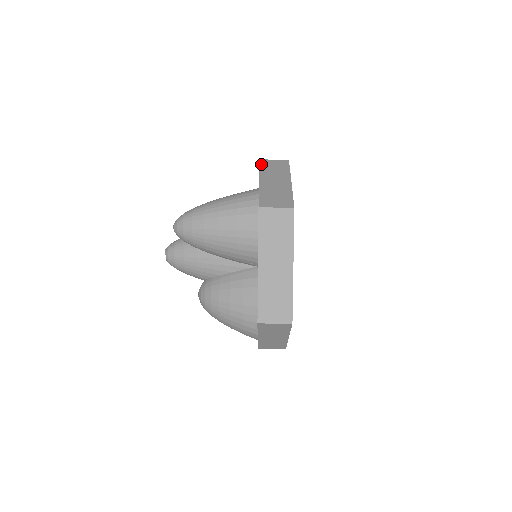
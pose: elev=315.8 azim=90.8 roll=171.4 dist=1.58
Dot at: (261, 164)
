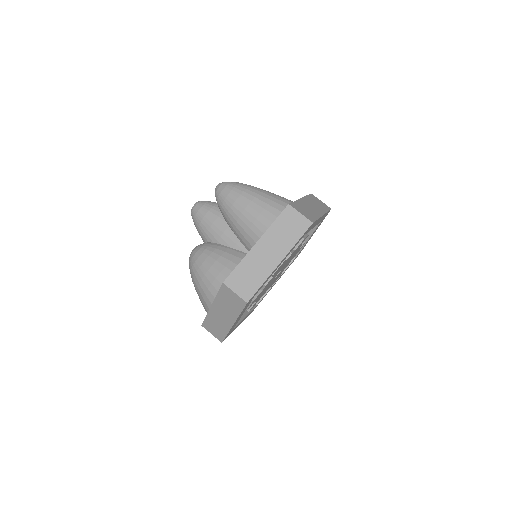
Dot at: (310, 195)
